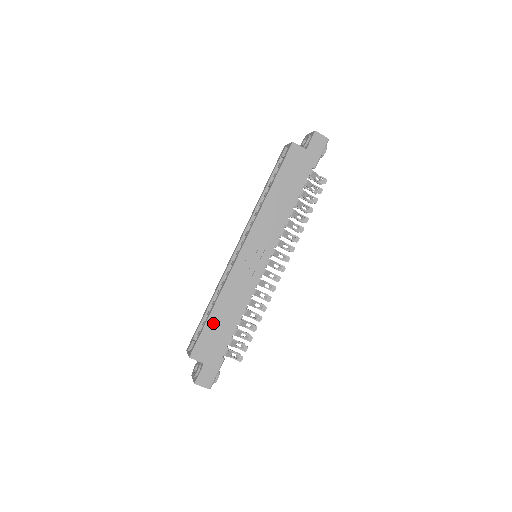
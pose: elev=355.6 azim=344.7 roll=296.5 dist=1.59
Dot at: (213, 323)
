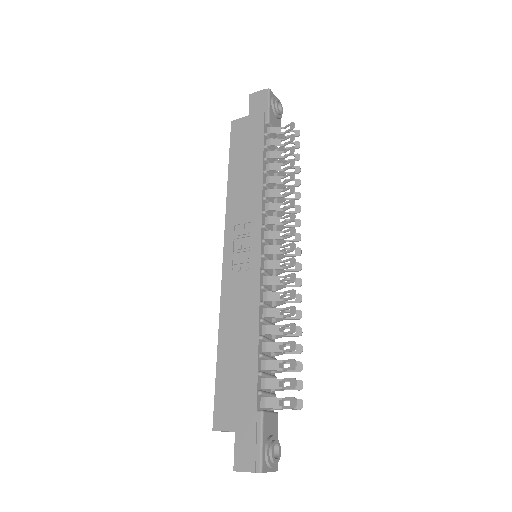
Dot at: (225, 365)
